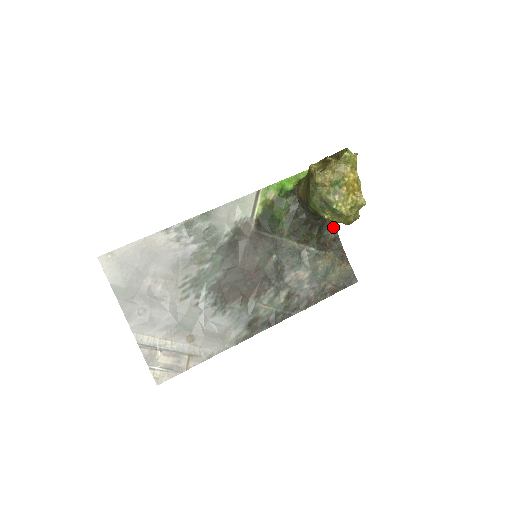
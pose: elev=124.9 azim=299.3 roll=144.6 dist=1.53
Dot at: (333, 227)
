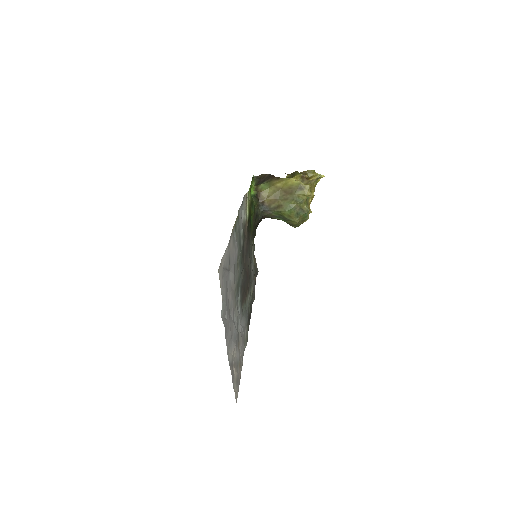
Dot at: occluded
